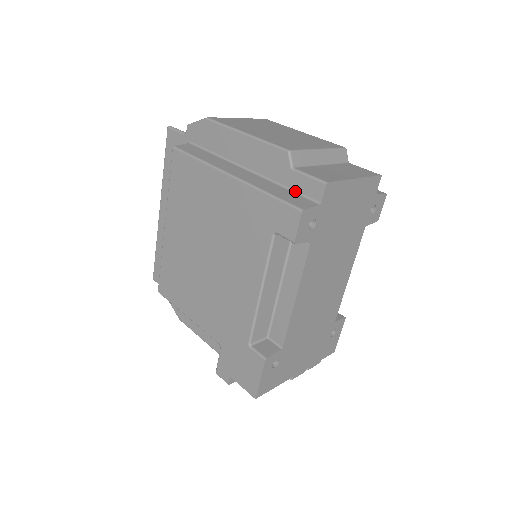
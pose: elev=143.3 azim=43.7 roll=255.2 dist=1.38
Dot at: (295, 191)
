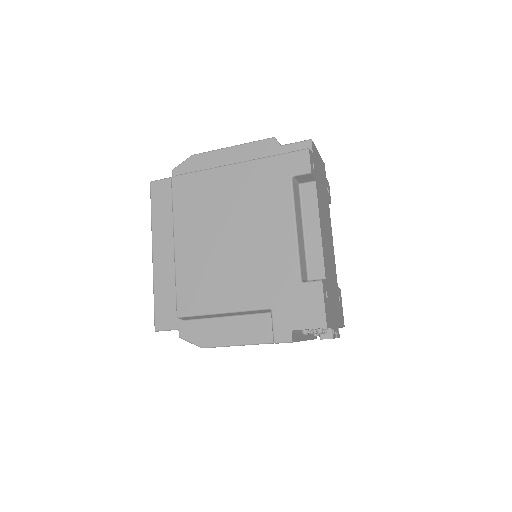
Dot at: occluded
